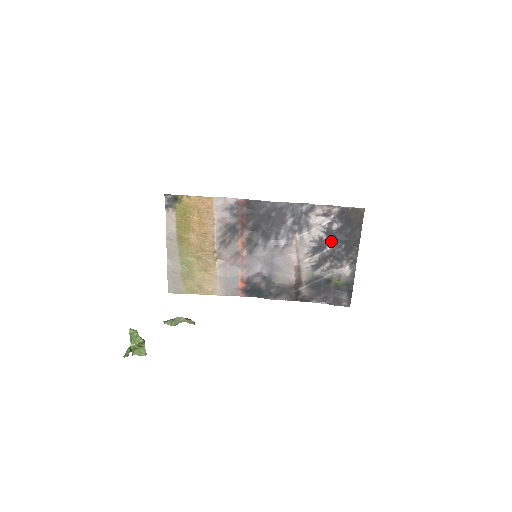
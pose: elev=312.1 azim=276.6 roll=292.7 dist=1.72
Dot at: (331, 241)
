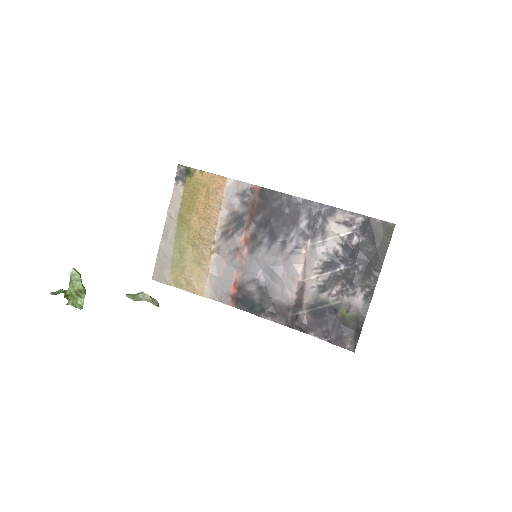
Dot at: (347, 258)
